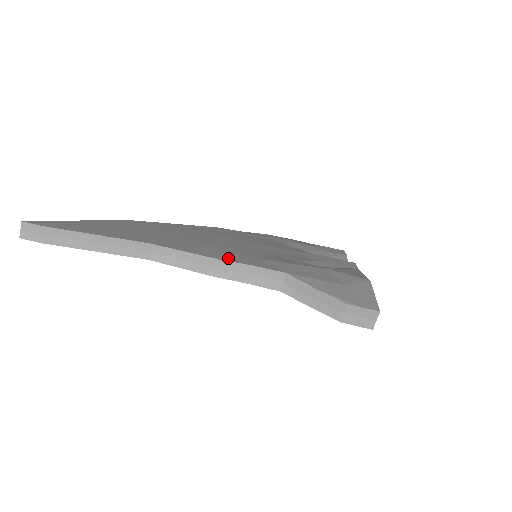
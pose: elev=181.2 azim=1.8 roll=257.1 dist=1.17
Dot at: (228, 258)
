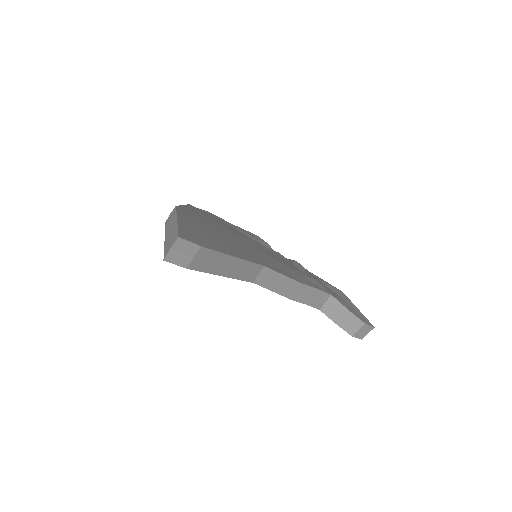
Dot at: (300, 279)
